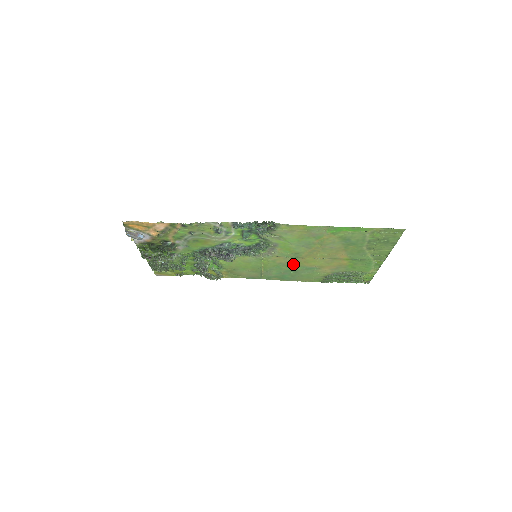
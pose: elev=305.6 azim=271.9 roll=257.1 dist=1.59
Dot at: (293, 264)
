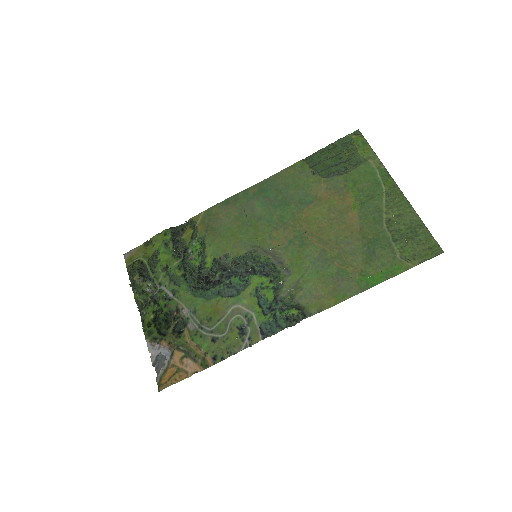
Dot at: (289, 221)
